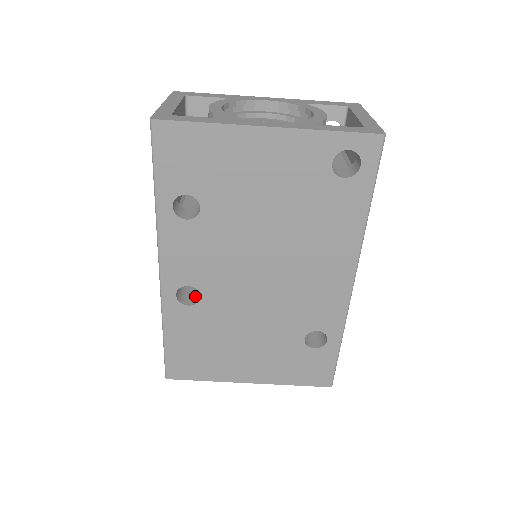
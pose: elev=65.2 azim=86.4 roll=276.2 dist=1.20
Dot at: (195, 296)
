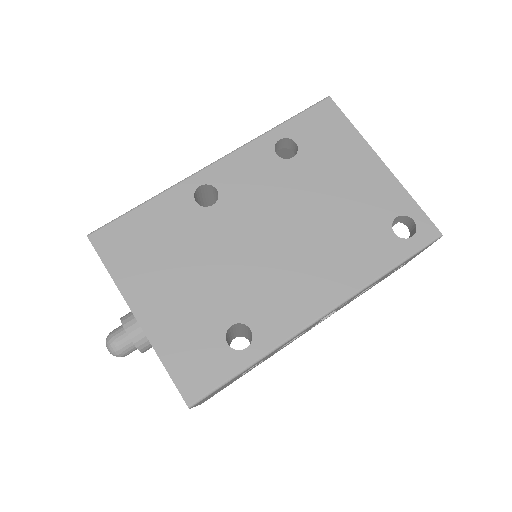
Dot at: occluded
